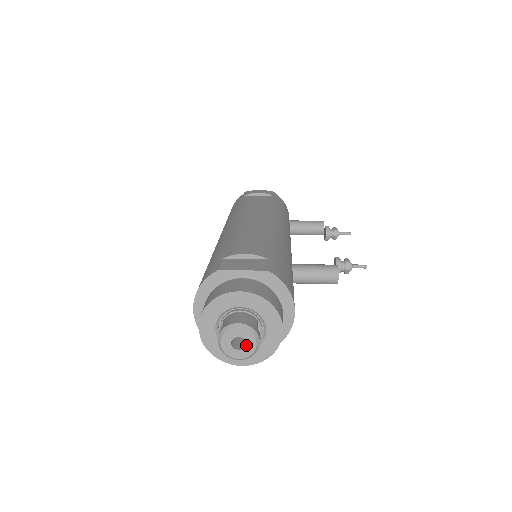
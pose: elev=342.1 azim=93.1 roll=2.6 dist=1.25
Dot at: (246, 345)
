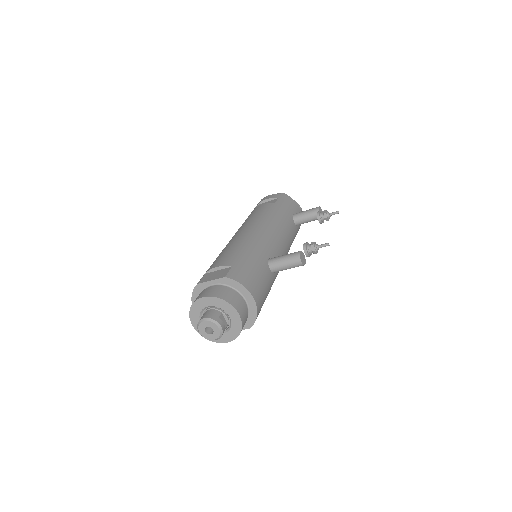
Dot at: (214, 331)
